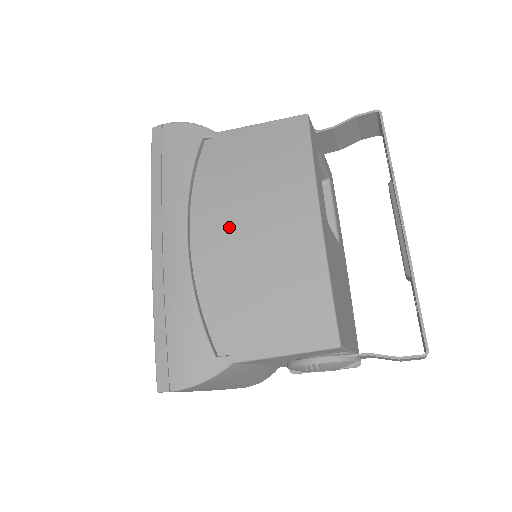
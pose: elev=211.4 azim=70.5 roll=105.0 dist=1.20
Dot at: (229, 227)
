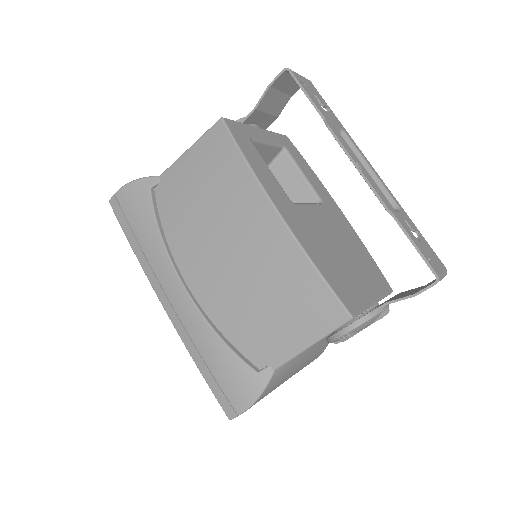
Dot at: (210, 259)
